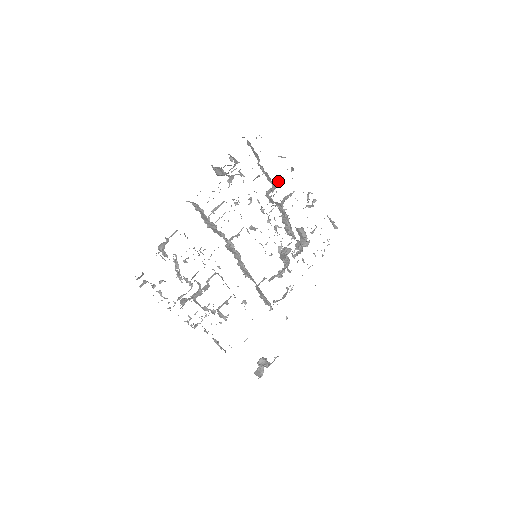
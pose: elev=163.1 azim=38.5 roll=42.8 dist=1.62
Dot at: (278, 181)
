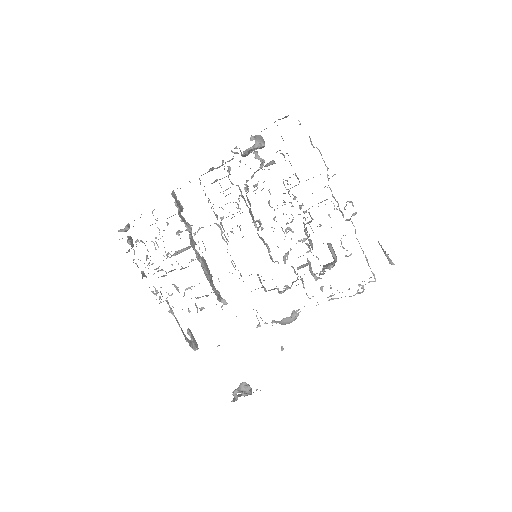
Dot at: occluded
